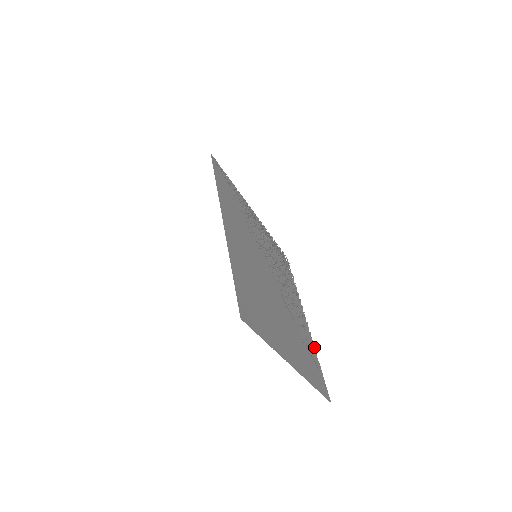
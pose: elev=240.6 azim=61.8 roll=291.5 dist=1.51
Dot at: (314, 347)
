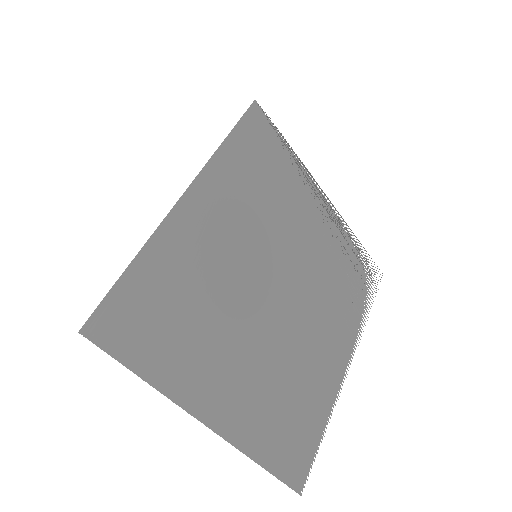
Dot at: (332, 409)
